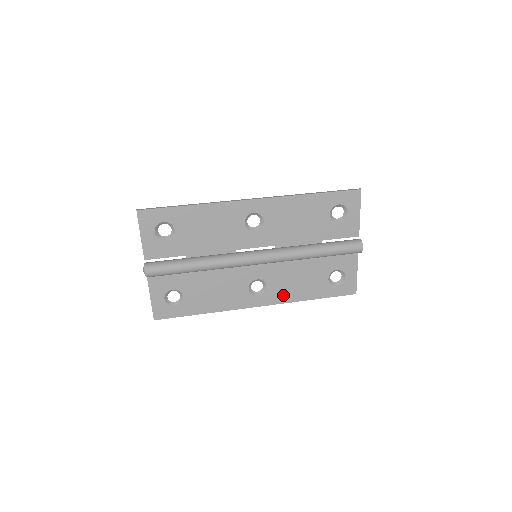
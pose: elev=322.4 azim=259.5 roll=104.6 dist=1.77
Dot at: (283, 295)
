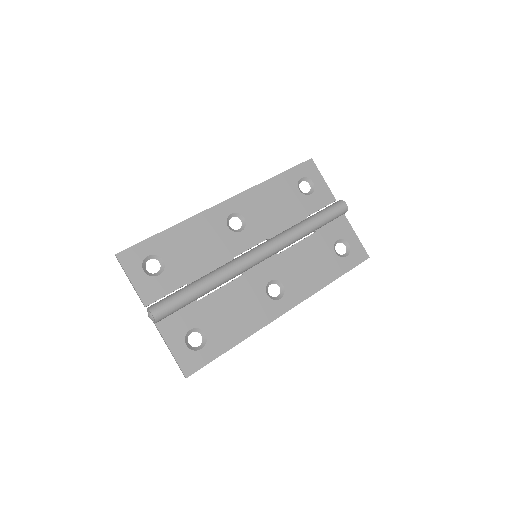
Dot at: (304, 288)
